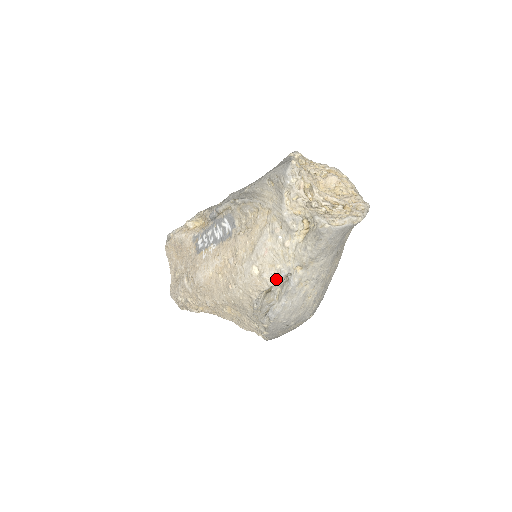
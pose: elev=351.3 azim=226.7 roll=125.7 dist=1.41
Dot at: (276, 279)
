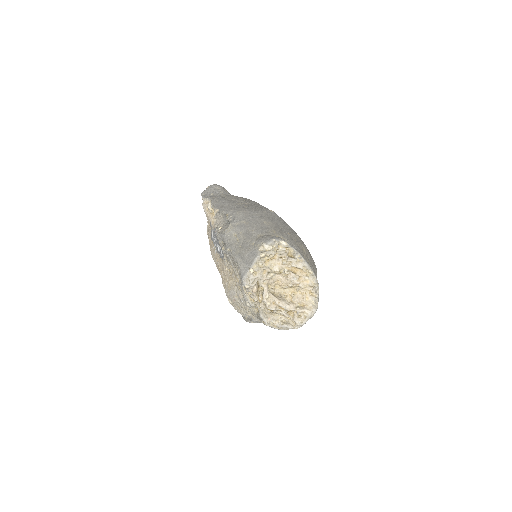
Dot at: (242, 315)
